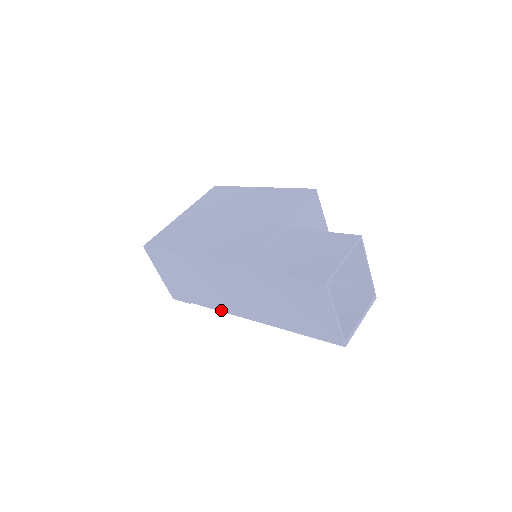
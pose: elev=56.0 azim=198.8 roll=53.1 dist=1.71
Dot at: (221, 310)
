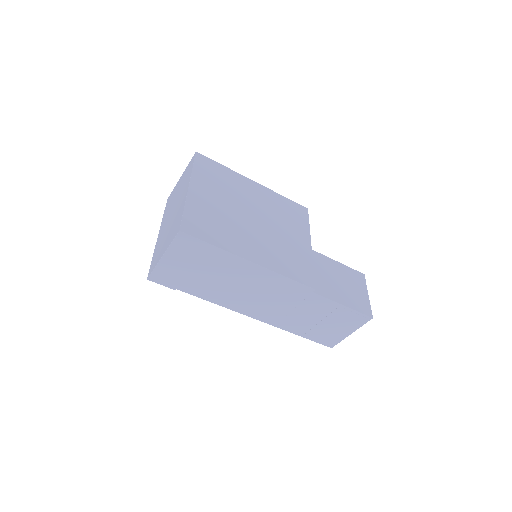
Dot at: (222, 305)
